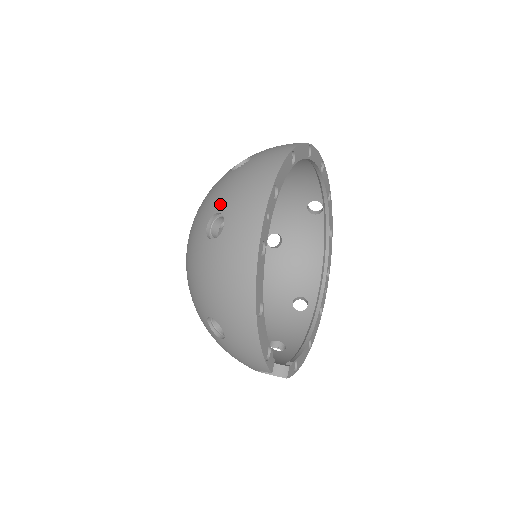
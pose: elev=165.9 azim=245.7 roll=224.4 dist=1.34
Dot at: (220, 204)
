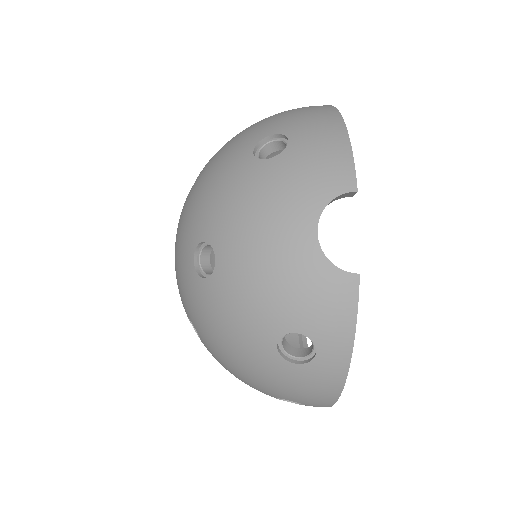
Dot at: occluded
